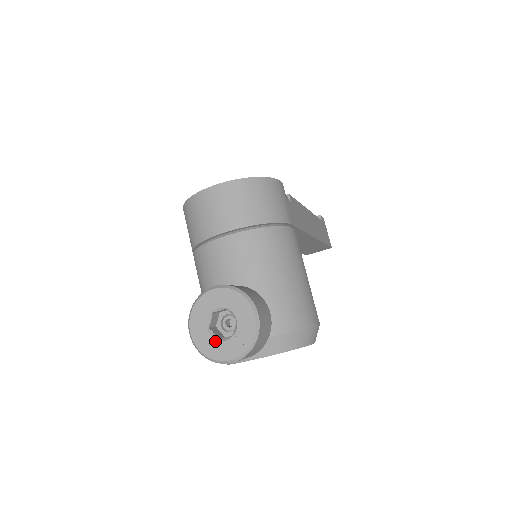
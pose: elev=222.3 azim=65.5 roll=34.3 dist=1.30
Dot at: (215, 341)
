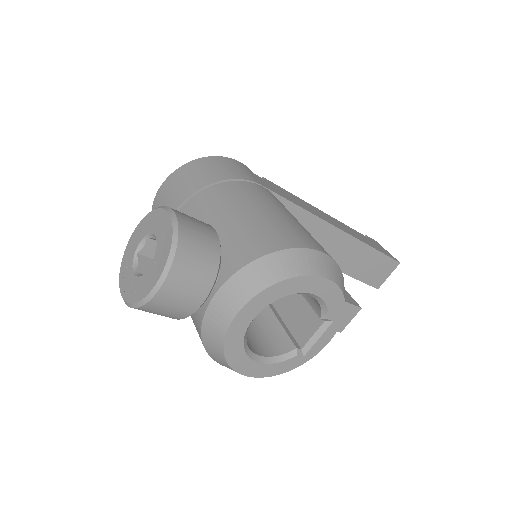
Dot at: (140, 278)
